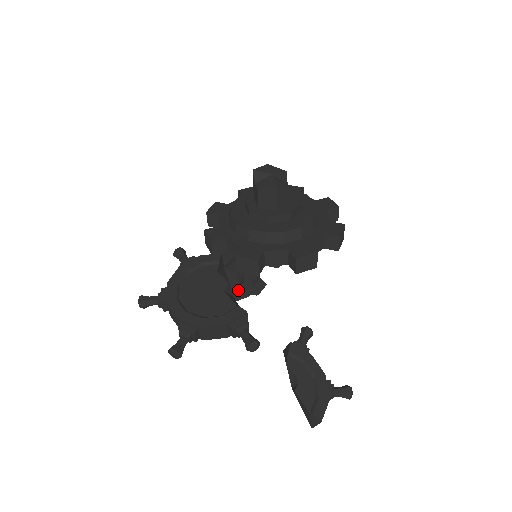
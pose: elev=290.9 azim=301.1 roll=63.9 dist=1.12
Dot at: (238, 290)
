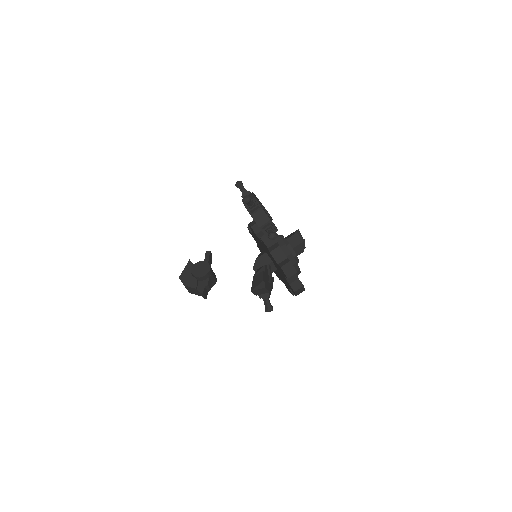
Dot at: (195, 281)
